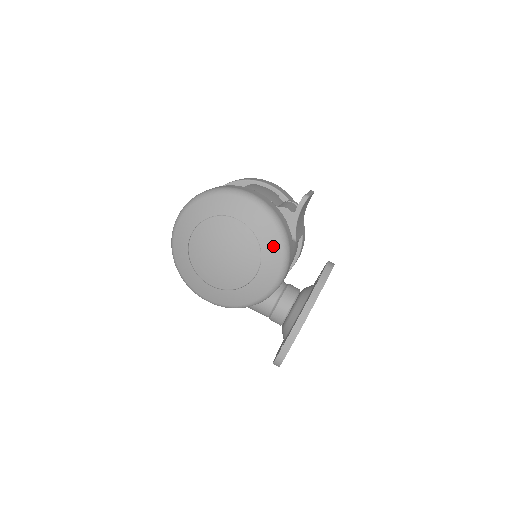
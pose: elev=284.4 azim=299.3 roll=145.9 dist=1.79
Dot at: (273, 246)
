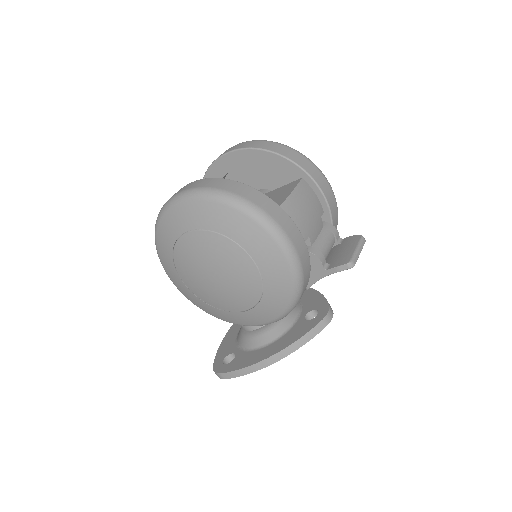
Dot at: (277, 303)
